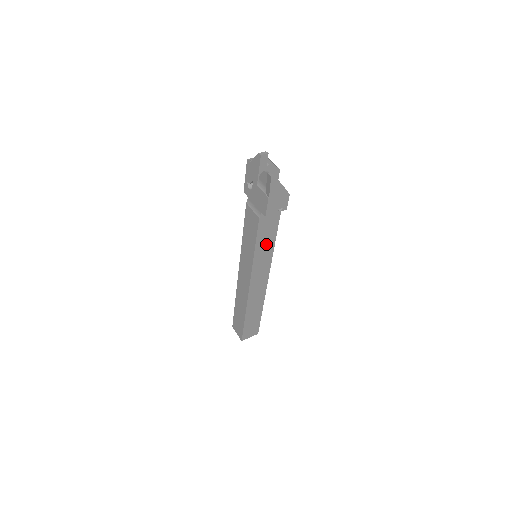
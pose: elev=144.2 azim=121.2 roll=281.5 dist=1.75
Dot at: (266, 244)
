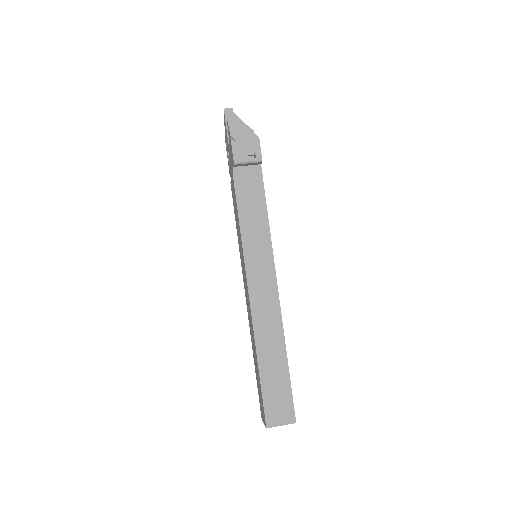
Dot at: (255, 221)
